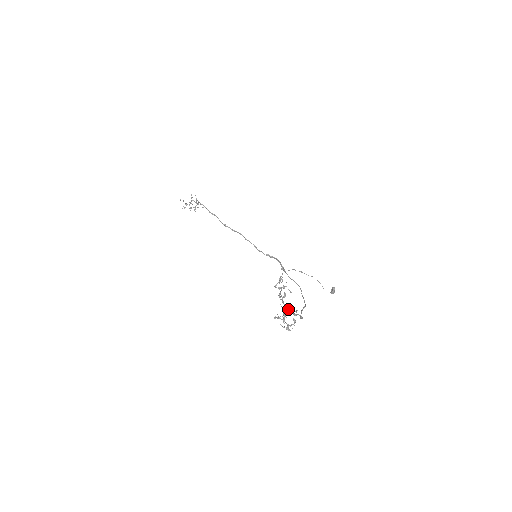
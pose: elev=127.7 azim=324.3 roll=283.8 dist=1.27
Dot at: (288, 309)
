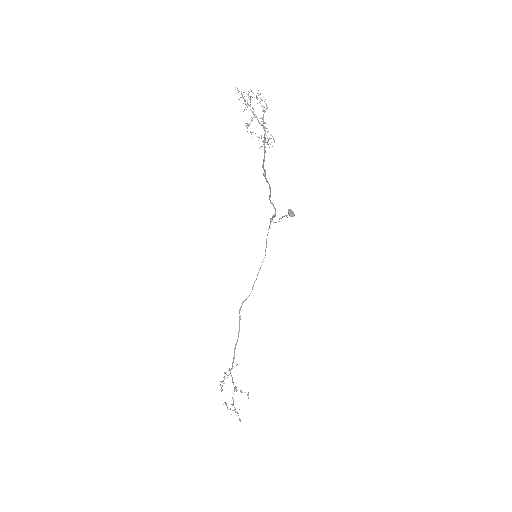
Dot at: (233, 366)
